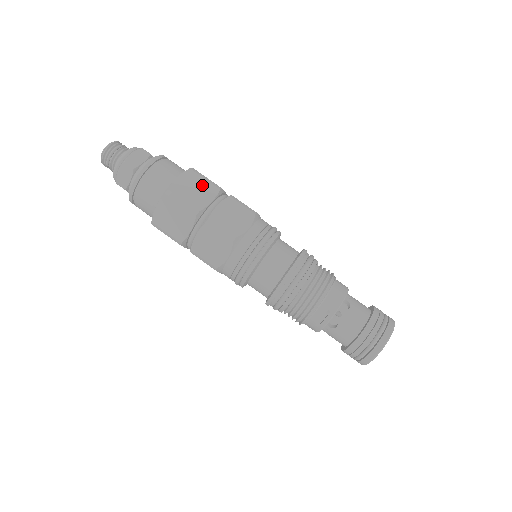
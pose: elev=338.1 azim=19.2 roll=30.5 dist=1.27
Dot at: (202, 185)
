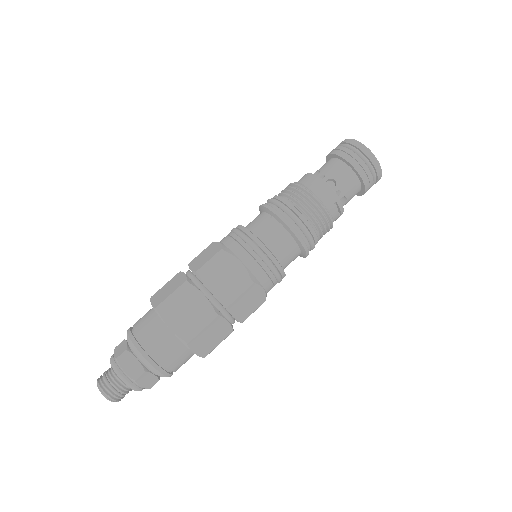
Dot at: (182, 302)
